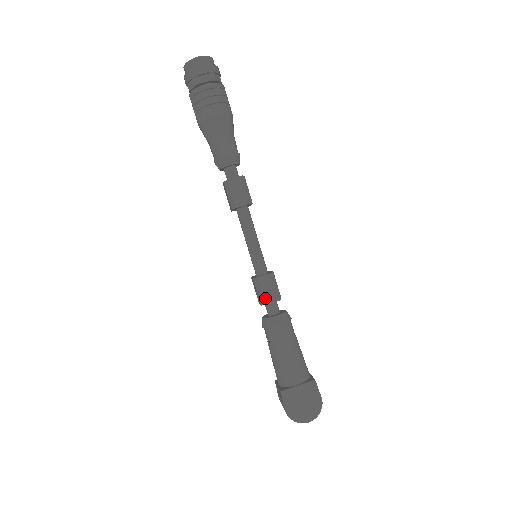
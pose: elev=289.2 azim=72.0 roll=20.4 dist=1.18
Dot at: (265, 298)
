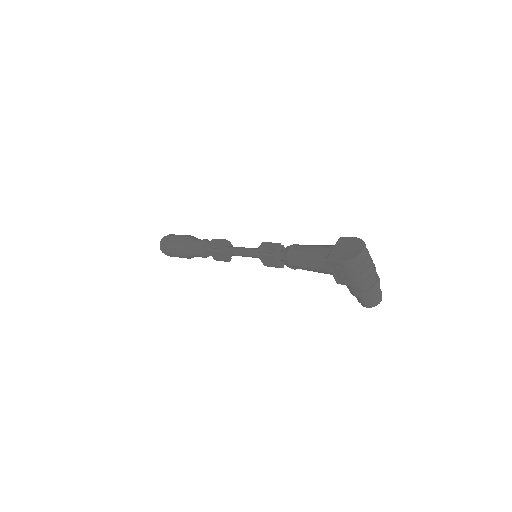
Dot at: (270, 250)
